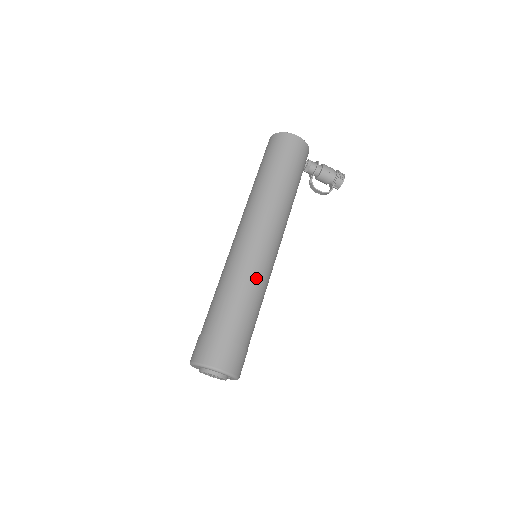
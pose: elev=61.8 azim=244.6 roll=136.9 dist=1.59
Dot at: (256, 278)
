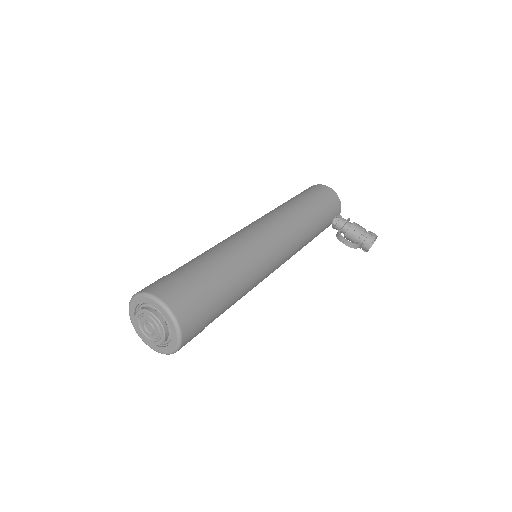
Dot at: (246, 251)
